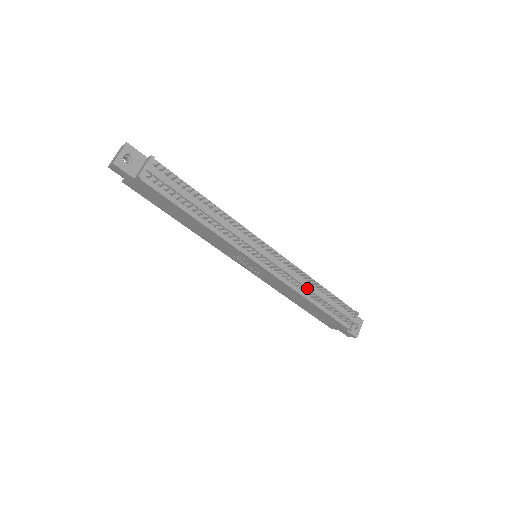
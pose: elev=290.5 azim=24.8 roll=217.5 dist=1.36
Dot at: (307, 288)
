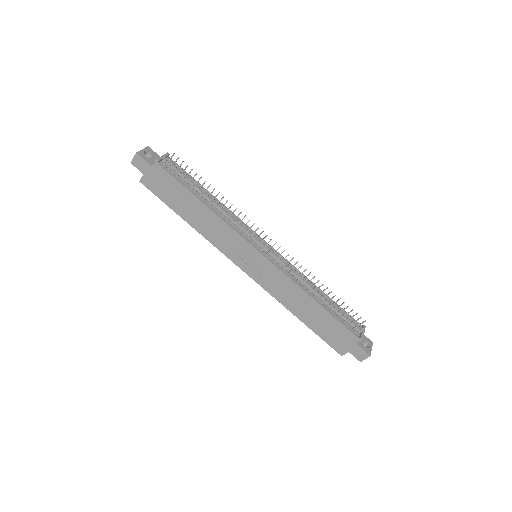
Dot at: (308, 286)
